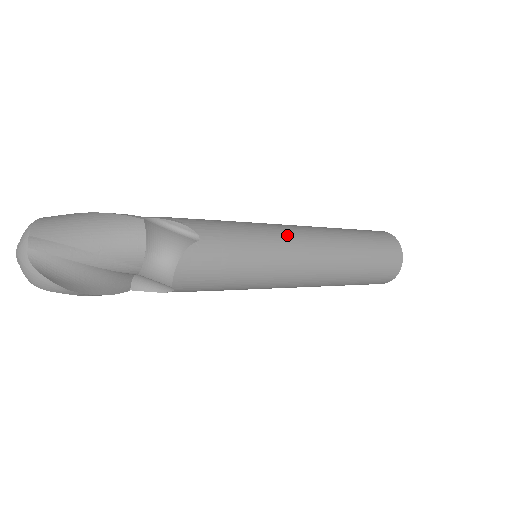
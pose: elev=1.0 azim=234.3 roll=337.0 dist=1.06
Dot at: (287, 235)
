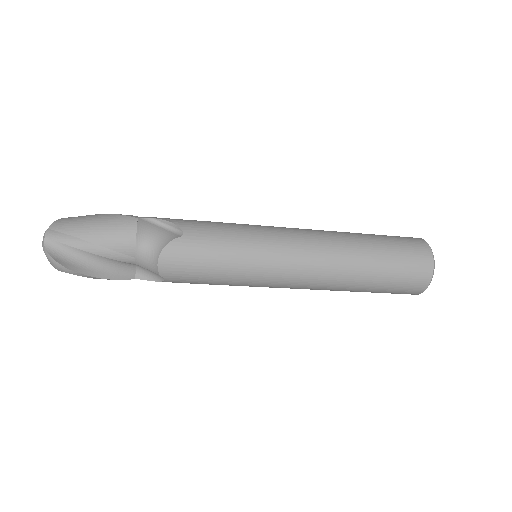
Dot at: (280, 235)
